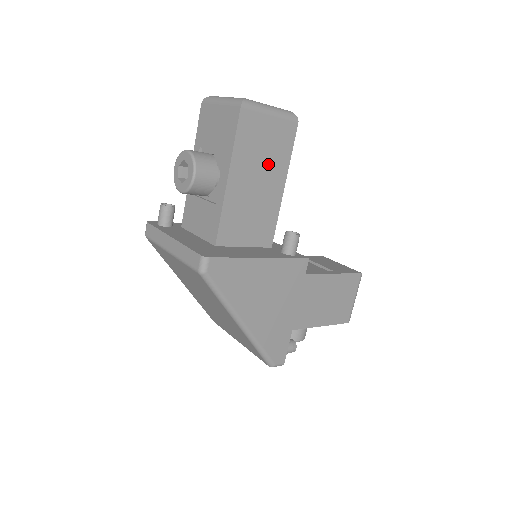
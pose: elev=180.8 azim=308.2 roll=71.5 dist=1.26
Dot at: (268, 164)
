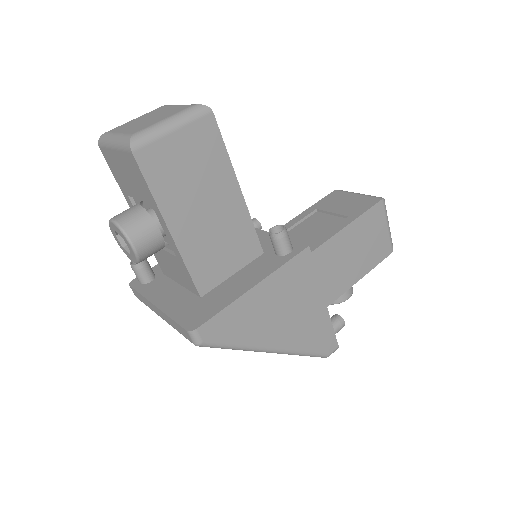
Dot at: (206, 182)
